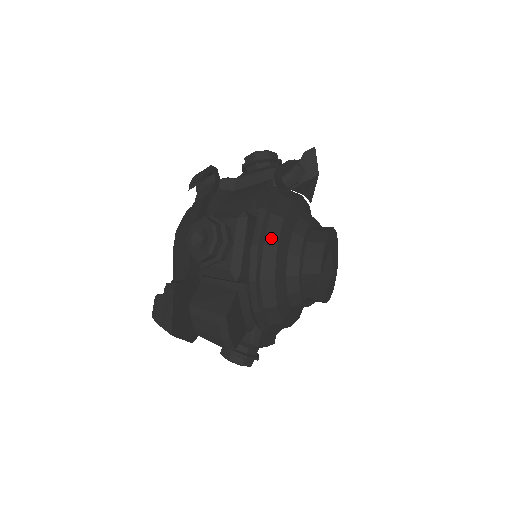
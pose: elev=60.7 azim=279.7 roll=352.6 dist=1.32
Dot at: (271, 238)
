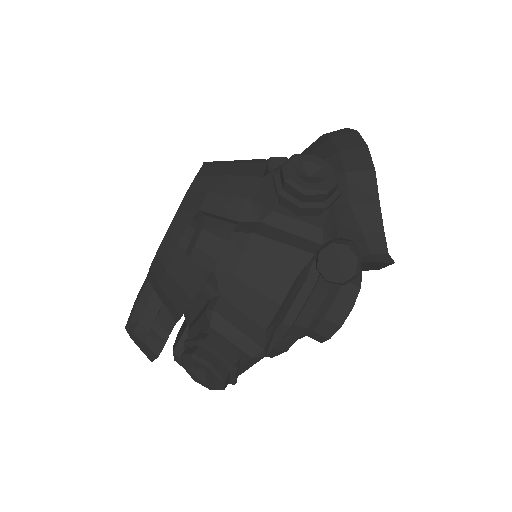
Dot at: (284, 345)
